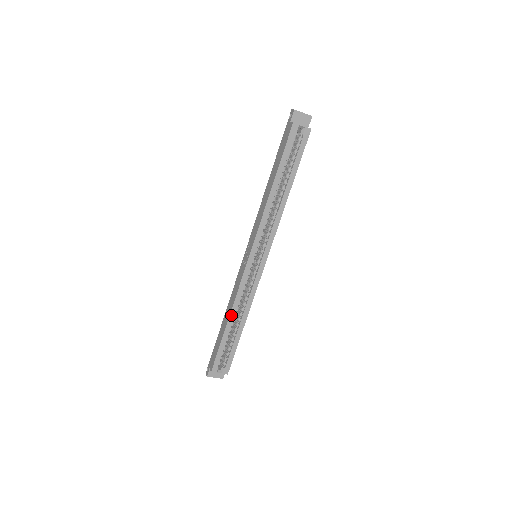
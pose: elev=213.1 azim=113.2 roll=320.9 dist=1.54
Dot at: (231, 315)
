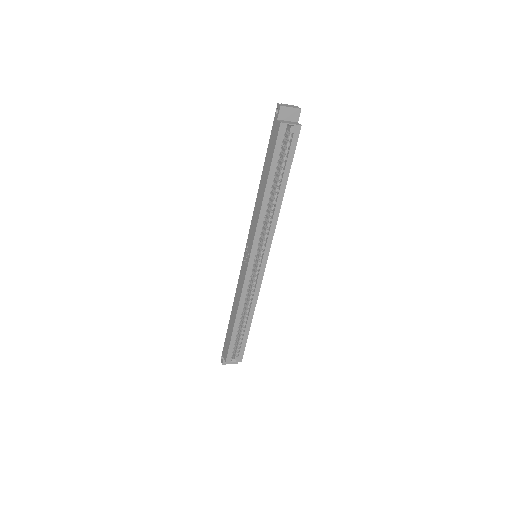
Dot at: (238, 314)
